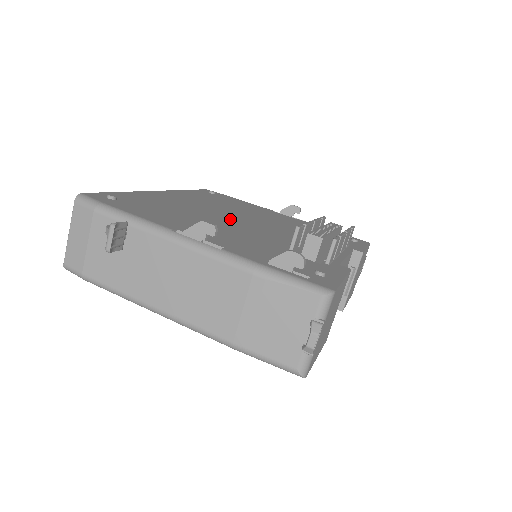
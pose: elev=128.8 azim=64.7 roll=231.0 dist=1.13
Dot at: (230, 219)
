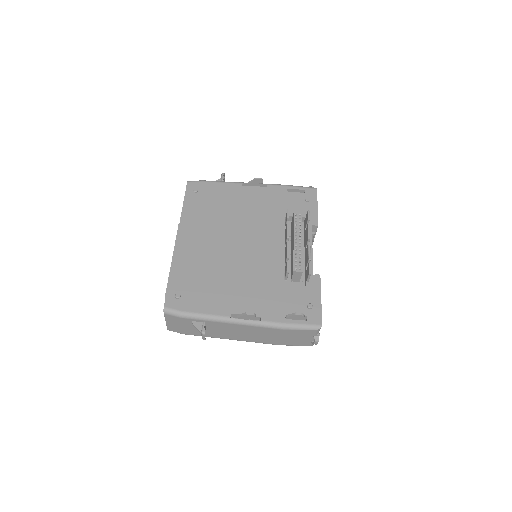
Dot at: (237, 253)
